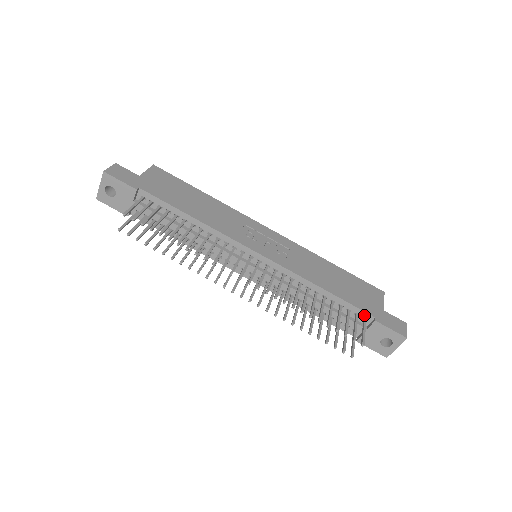
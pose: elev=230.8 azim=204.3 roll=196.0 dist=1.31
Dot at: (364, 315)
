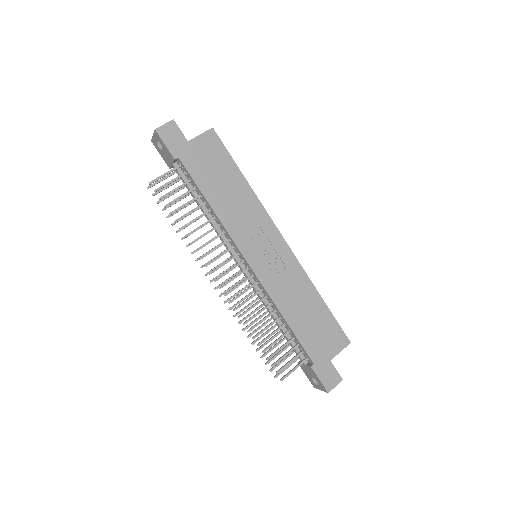
Dot at: (307, 356)
